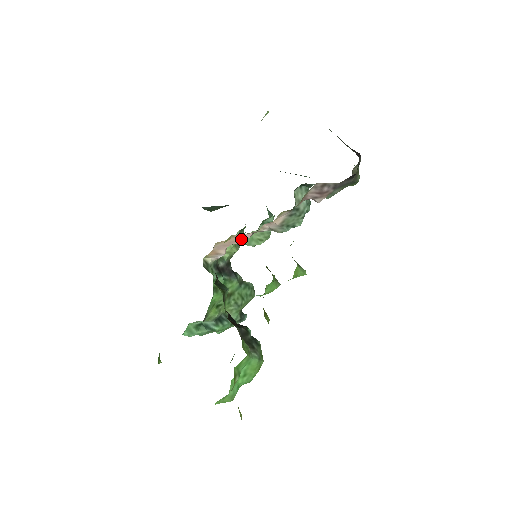
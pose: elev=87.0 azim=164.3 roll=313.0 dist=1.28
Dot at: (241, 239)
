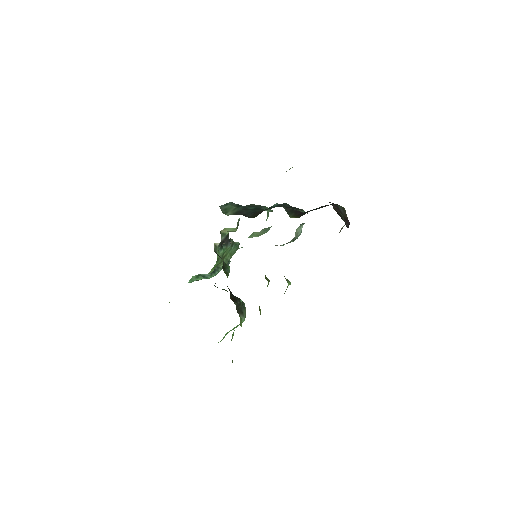
Dot at: occluded
